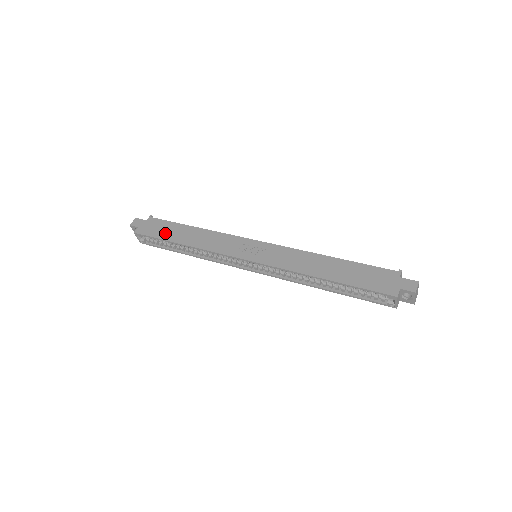
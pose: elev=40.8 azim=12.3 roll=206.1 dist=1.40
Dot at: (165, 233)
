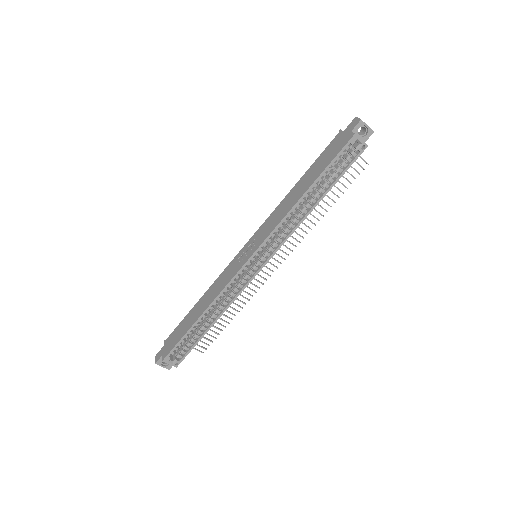
Dot at: (183, 330)
